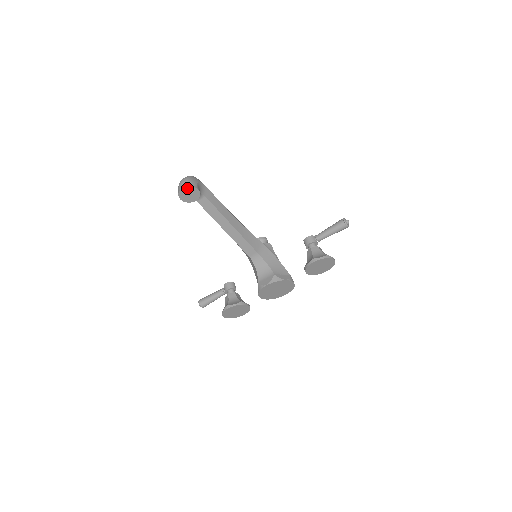
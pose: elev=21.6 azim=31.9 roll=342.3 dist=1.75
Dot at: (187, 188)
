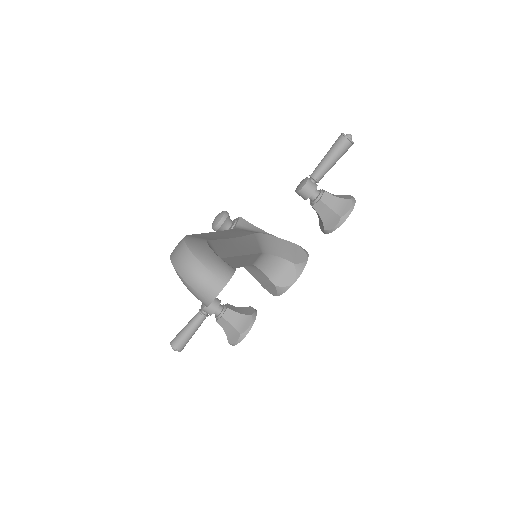
Dot at: (224, 286)
